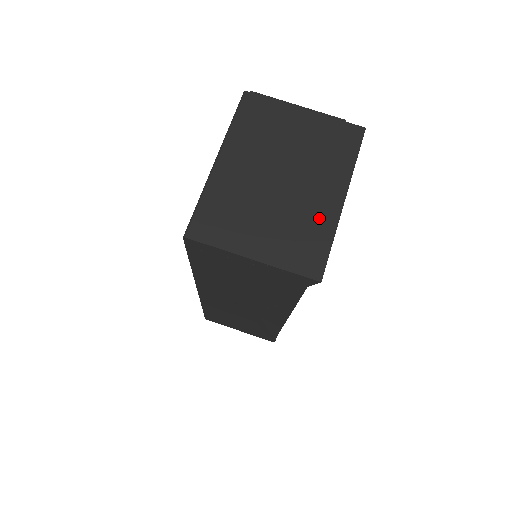
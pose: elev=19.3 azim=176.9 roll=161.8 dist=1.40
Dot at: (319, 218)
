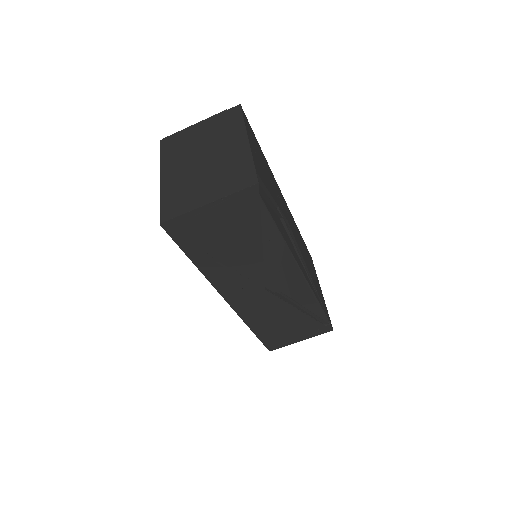
Dot at: (238, 158)
